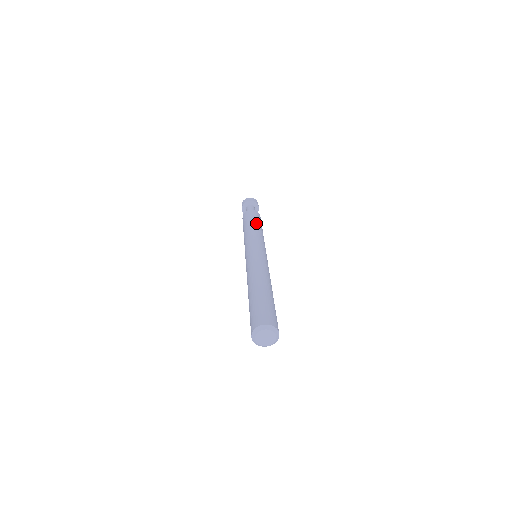
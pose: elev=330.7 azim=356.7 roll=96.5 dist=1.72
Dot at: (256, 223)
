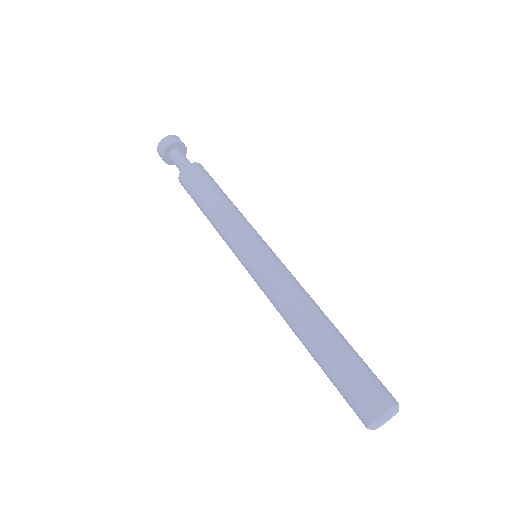
Dot at: (213, 194)
